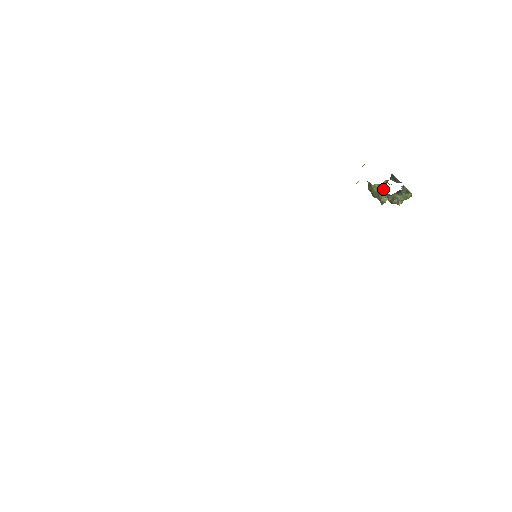
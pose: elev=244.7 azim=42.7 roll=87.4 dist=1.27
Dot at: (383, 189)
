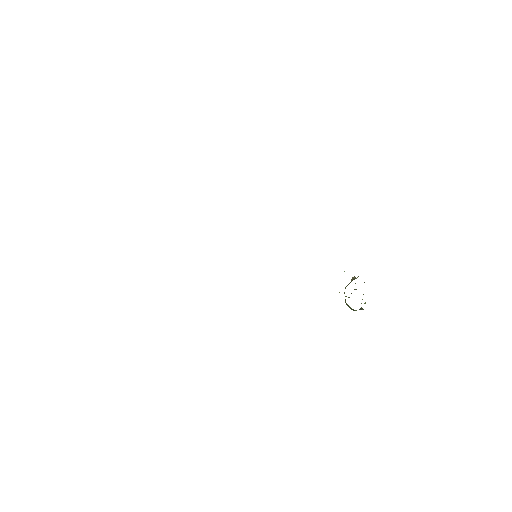
Dot at: occluded
